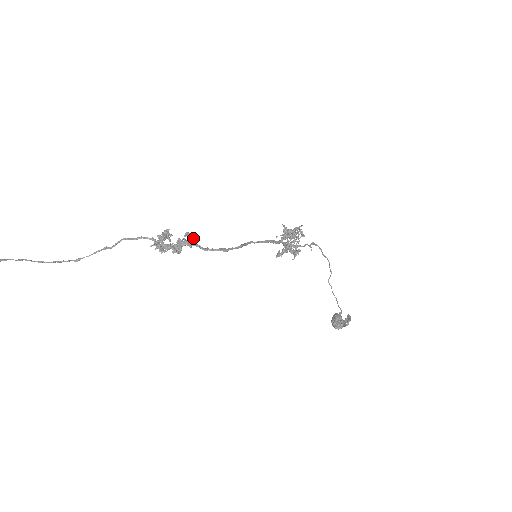
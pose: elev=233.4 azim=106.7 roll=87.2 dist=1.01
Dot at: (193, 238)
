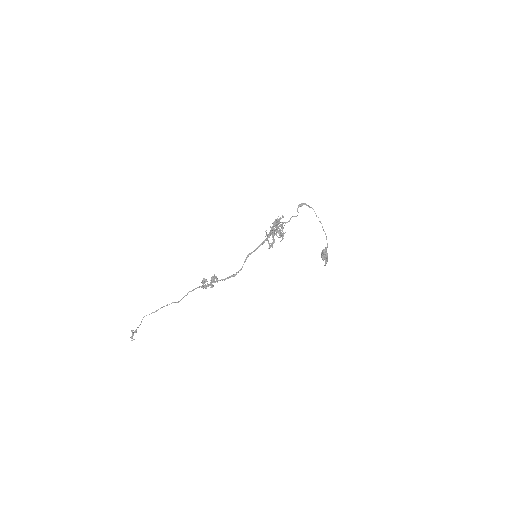
Dot at: (216, 278)
